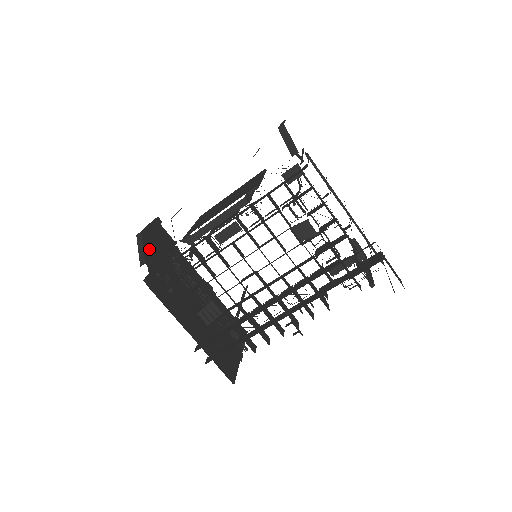
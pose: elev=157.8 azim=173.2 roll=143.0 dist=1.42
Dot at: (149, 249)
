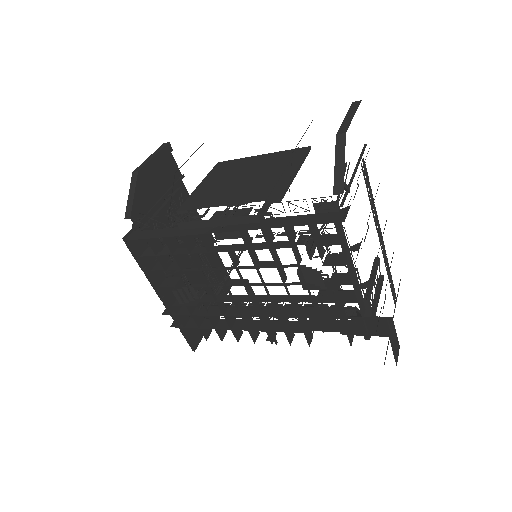
Dot at: (143, 193)
